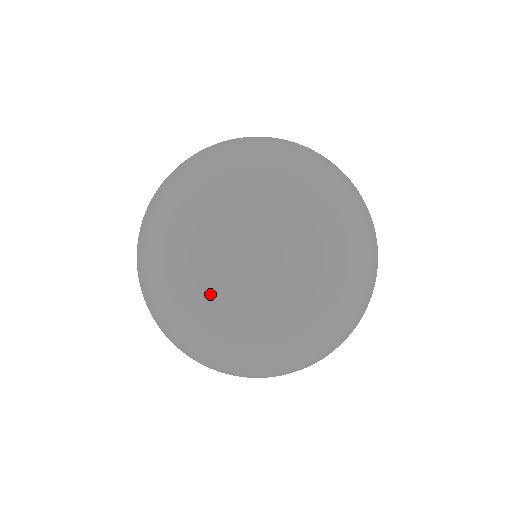
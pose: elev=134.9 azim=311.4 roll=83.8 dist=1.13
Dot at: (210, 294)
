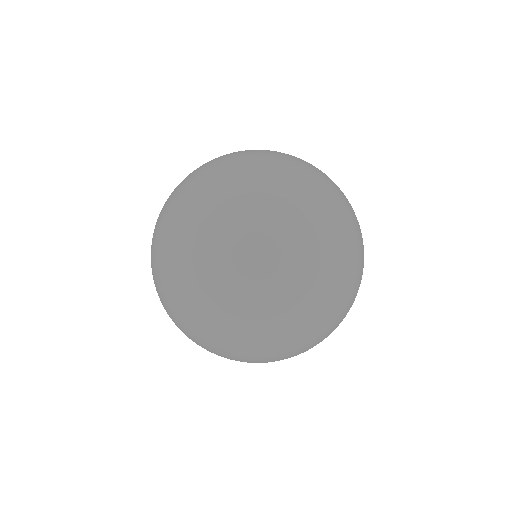
Dot at: (218, 273)
